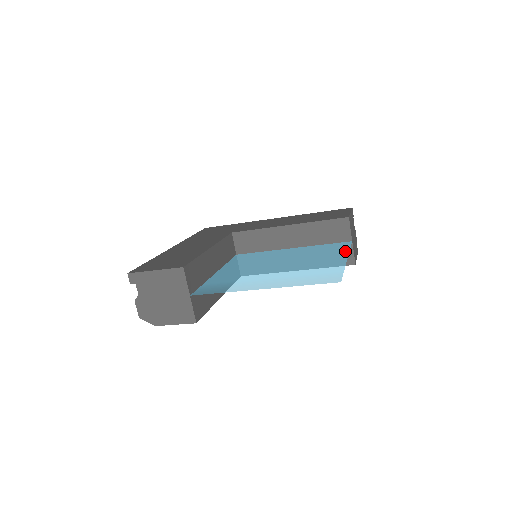
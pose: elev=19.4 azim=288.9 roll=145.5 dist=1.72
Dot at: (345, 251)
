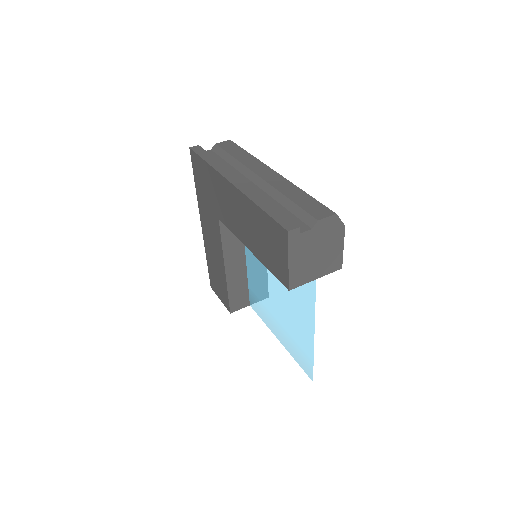
Dot at: (312, 312)
